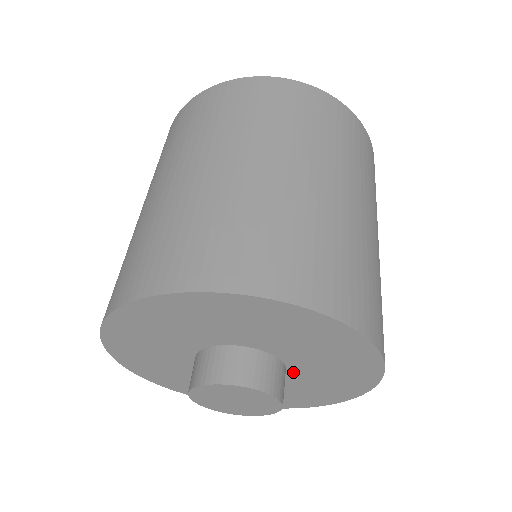
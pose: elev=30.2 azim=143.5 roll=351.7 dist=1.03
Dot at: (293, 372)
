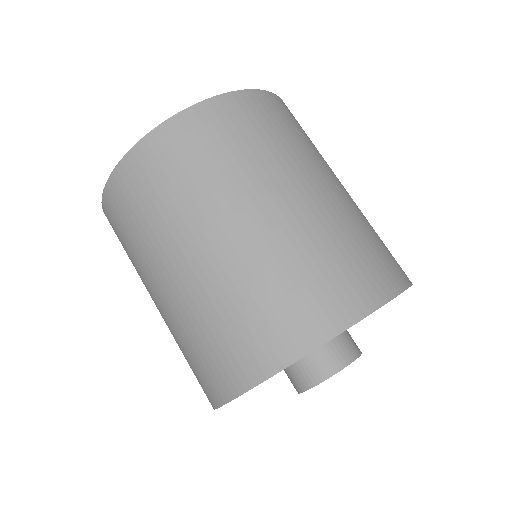
Dot at: occluded
